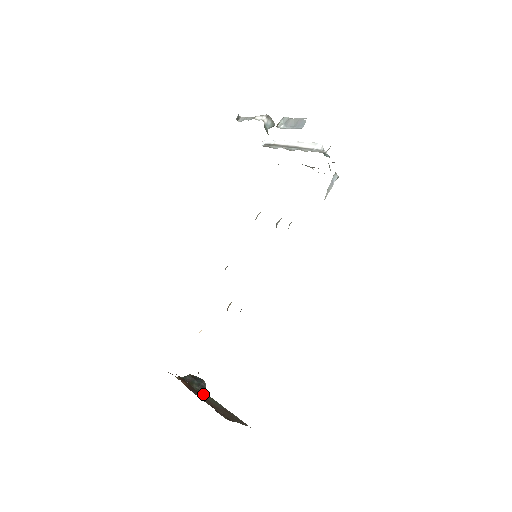
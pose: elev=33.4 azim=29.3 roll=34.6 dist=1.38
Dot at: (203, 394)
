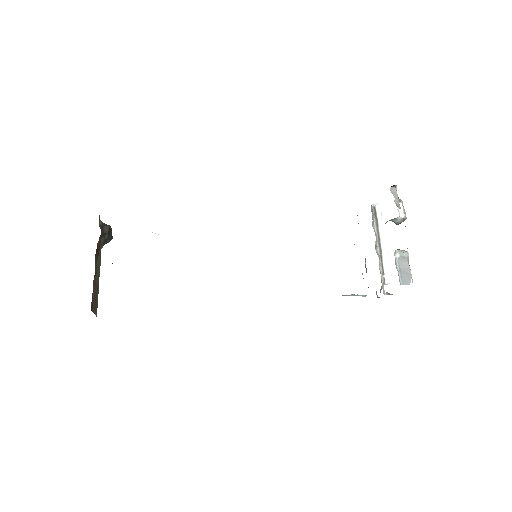
Dot at: (100, 250)
